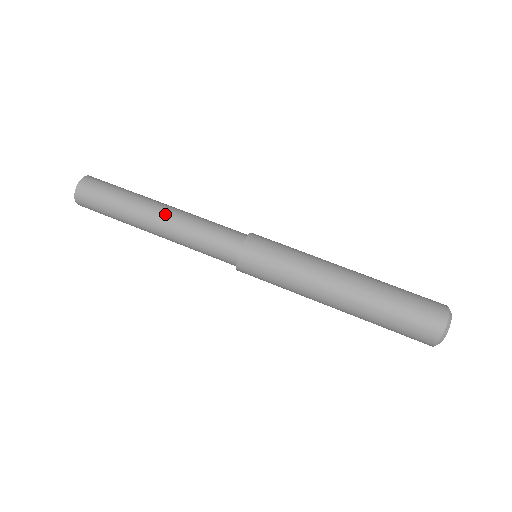
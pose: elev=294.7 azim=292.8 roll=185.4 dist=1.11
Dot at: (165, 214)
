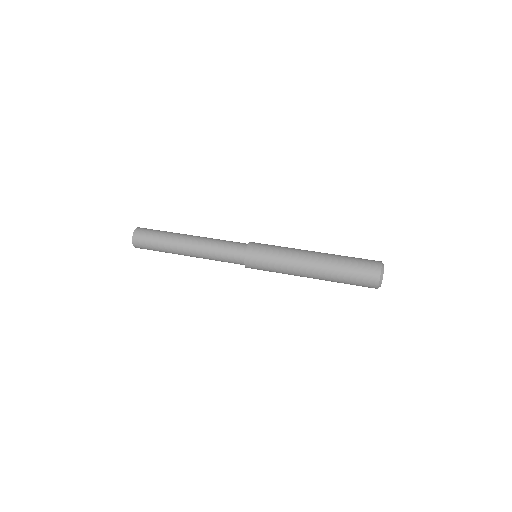
Dot at: (194, 240)
